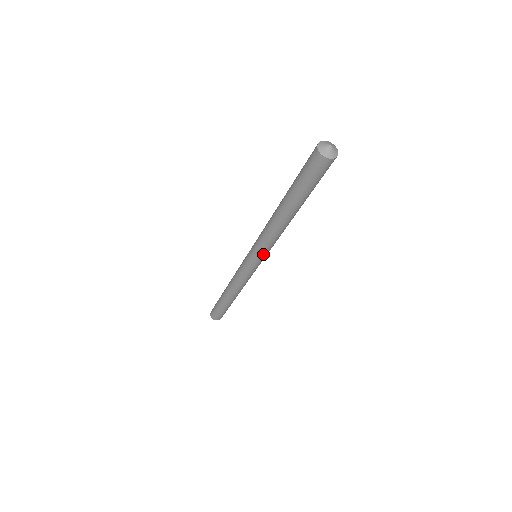
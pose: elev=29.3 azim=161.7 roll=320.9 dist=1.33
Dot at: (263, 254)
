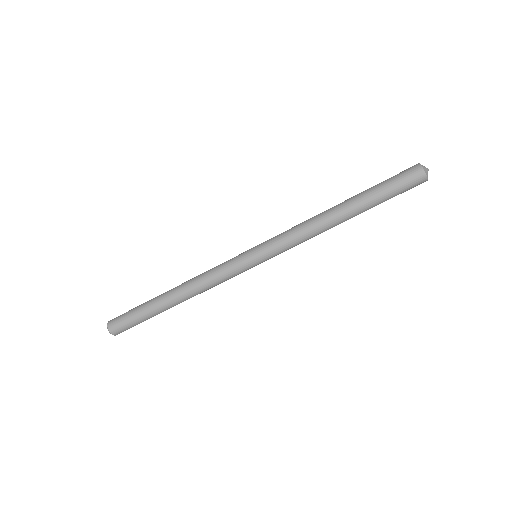
Dot at: occluded
